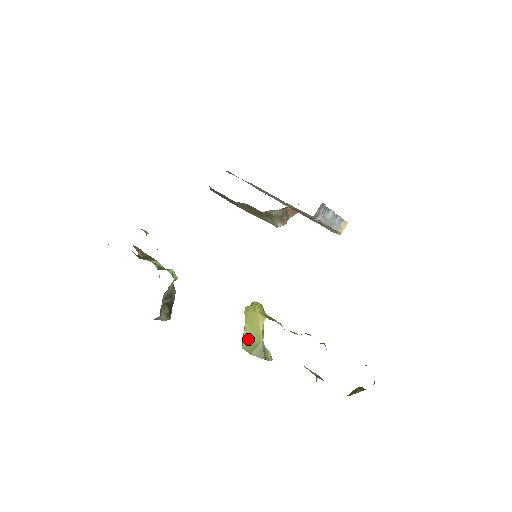
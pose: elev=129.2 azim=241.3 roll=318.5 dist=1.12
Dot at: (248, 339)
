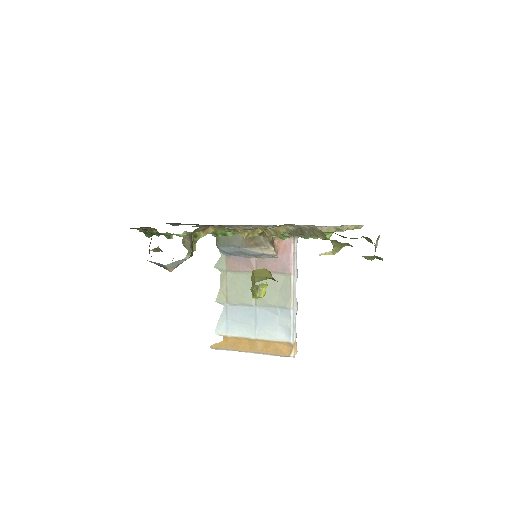
Dot at: (259, 279)
